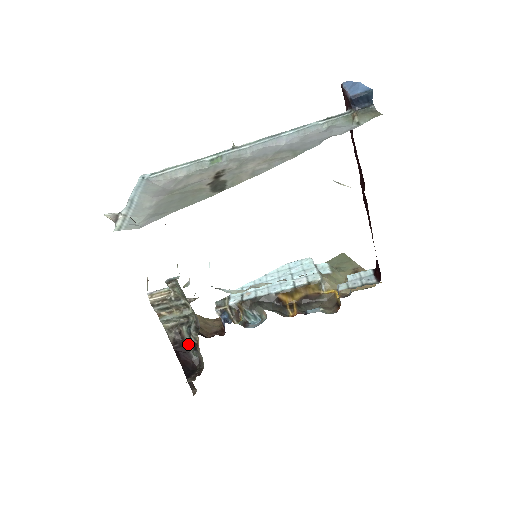
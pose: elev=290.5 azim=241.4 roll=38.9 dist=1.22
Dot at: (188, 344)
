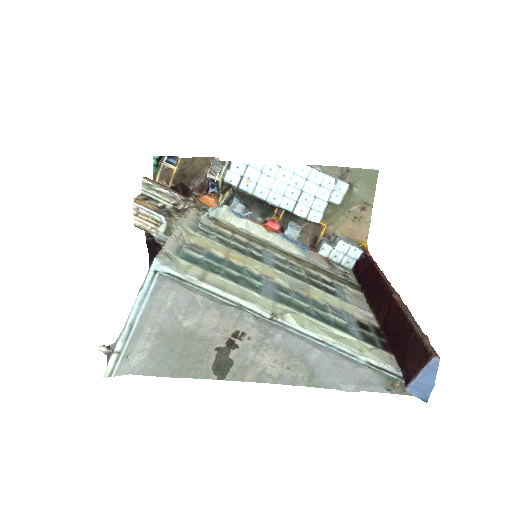
Dot at: occluded
